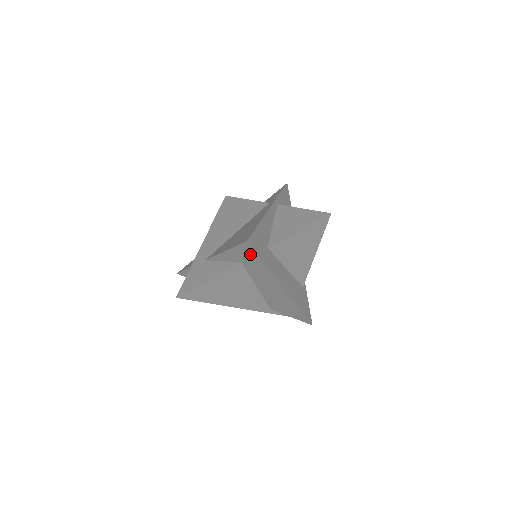
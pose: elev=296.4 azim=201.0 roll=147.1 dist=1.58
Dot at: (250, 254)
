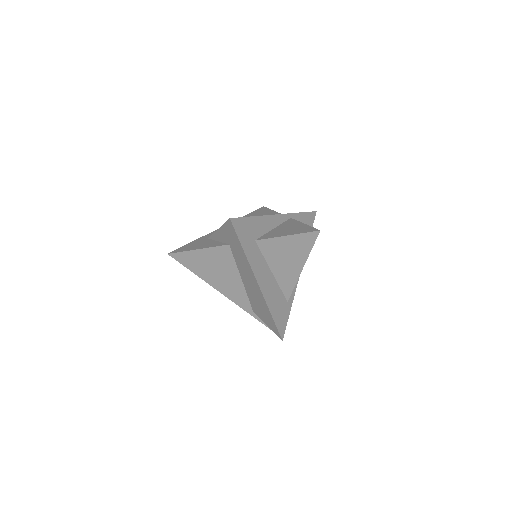
Dot at: (233, 235)
